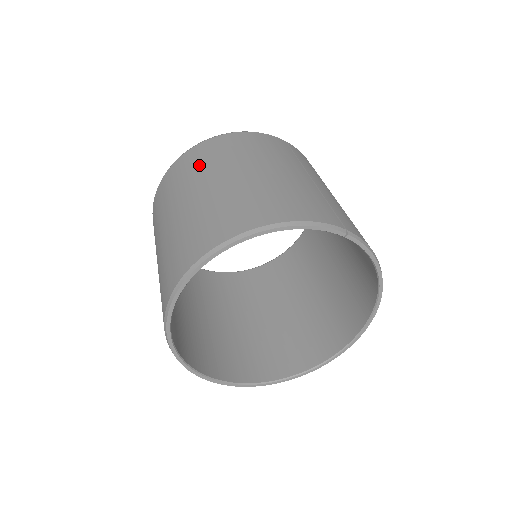
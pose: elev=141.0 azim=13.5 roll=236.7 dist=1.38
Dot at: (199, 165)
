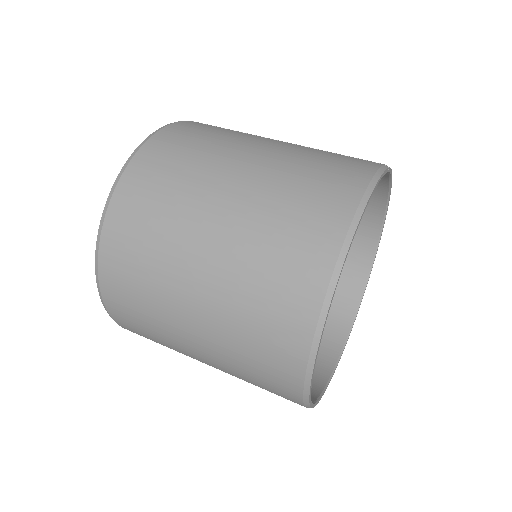
Dot at: (165, 199)
